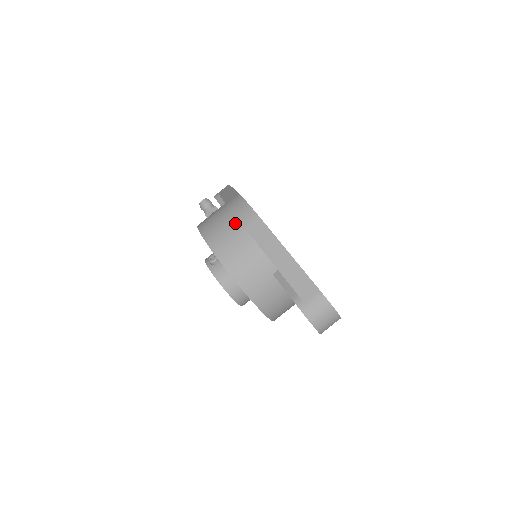
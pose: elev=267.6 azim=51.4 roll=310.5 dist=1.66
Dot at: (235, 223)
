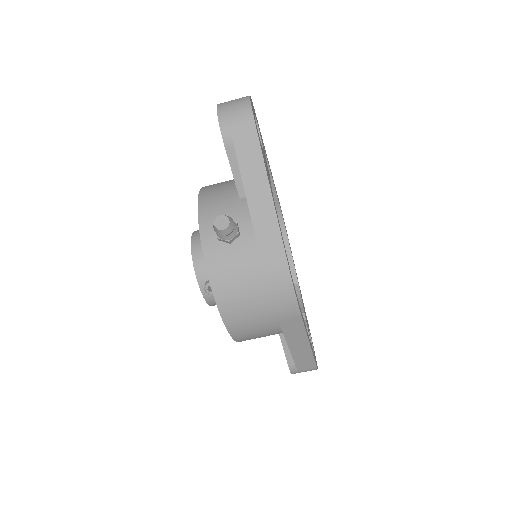
Dot at: (269, 313)
